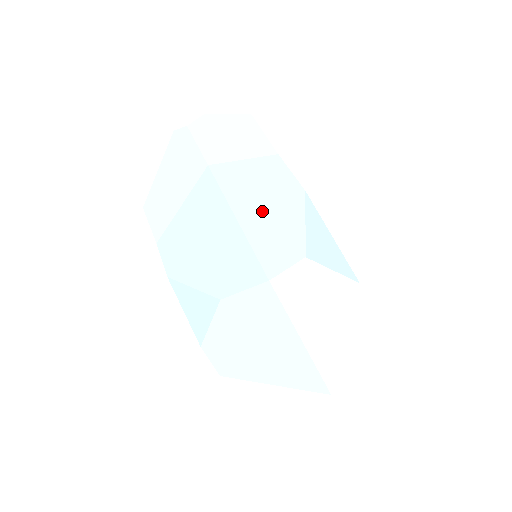
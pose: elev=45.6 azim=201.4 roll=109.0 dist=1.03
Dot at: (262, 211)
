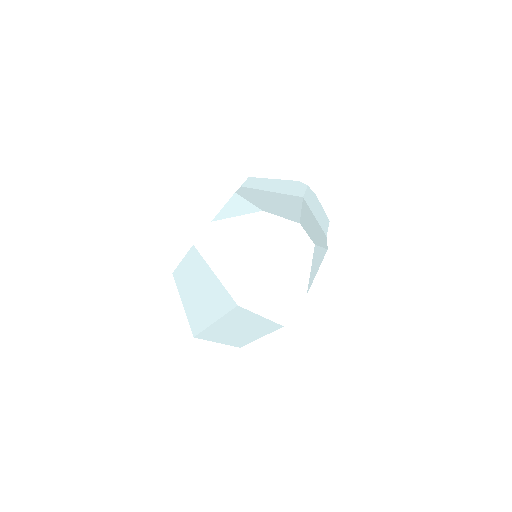
Dot at: (311, 224)
